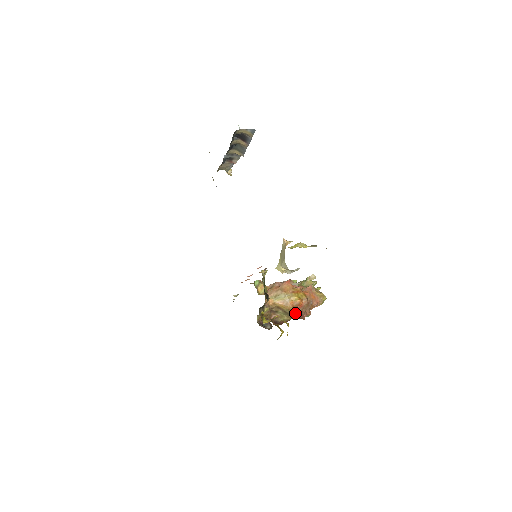
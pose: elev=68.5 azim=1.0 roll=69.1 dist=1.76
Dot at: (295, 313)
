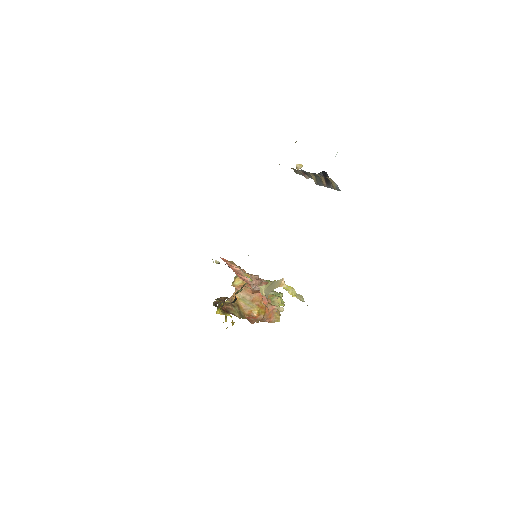
Dot at: (246, 318)
